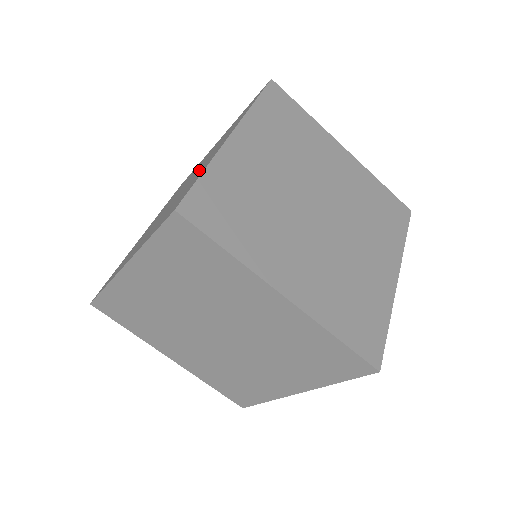
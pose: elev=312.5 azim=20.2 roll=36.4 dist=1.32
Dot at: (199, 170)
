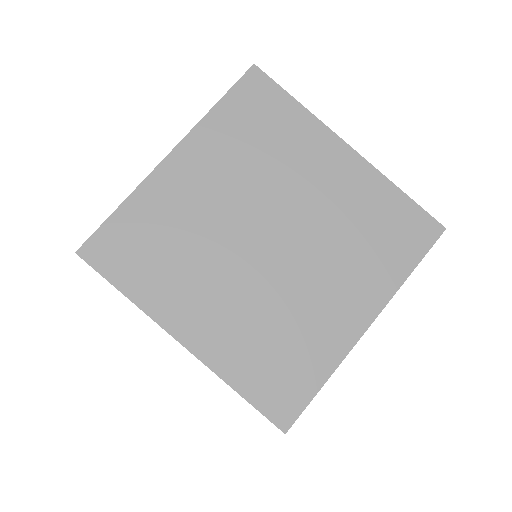
Dot at: occluded
